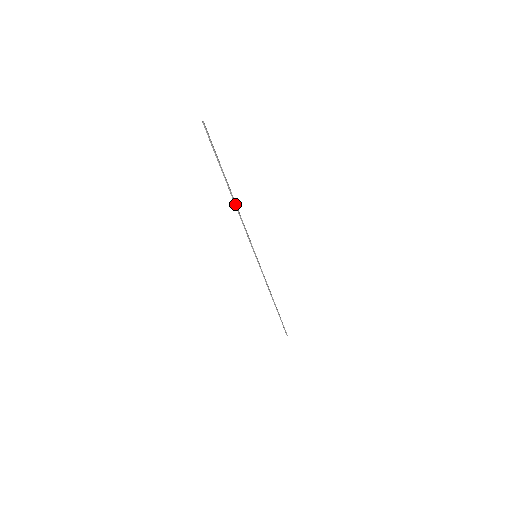
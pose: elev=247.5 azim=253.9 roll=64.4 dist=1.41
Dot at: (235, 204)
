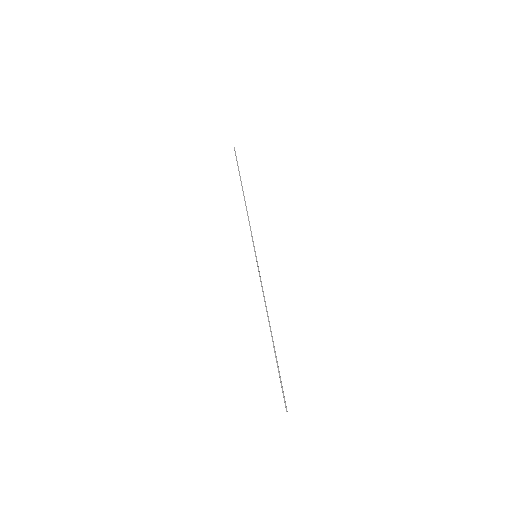
Dot at: (245, 201)
